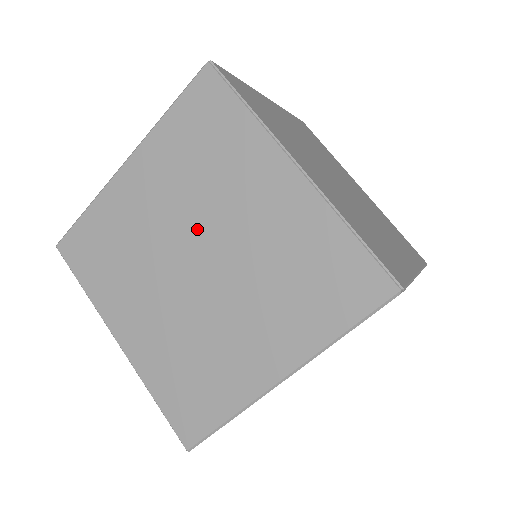
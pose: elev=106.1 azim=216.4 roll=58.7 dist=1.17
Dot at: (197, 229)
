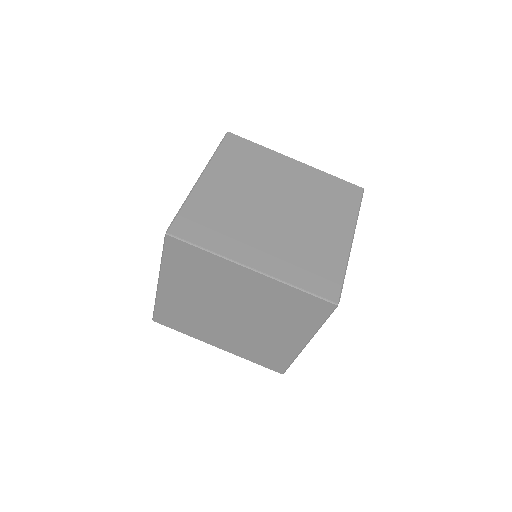
Dot at: (221, 302)
